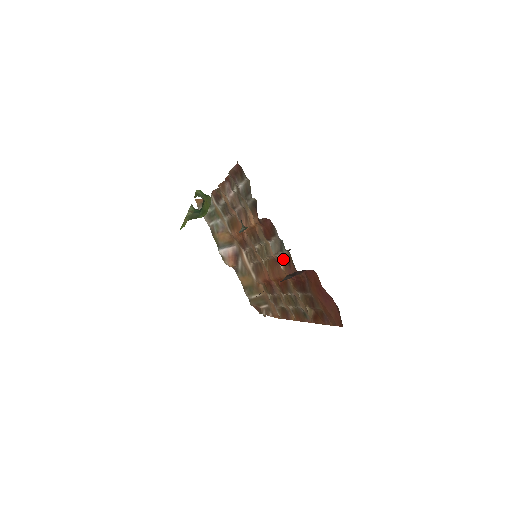
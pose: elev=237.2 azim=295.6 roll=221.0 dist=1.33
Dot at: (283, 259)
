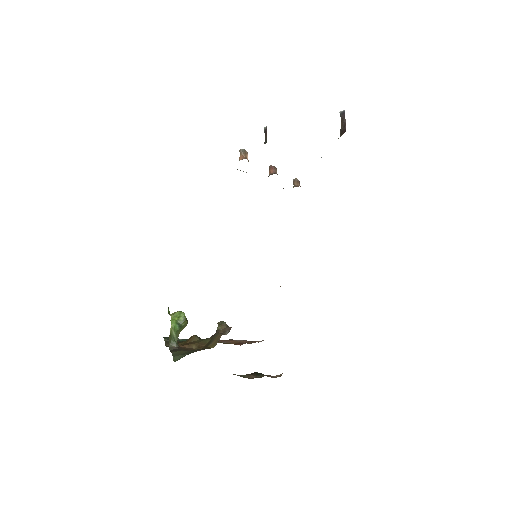
Dot at: occluded
